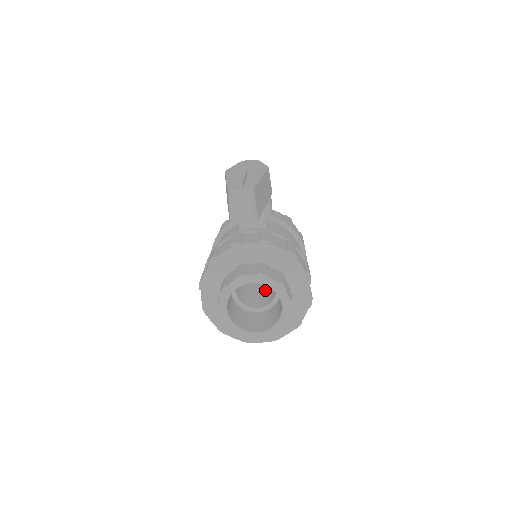
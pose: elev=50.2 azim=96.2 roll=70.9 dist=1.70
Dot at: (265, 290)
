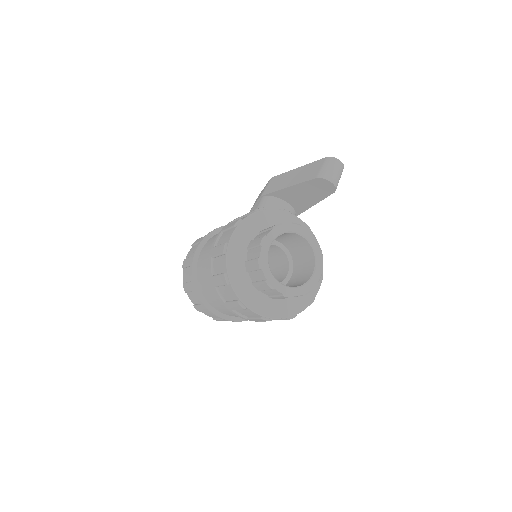
Dot at: occluded
